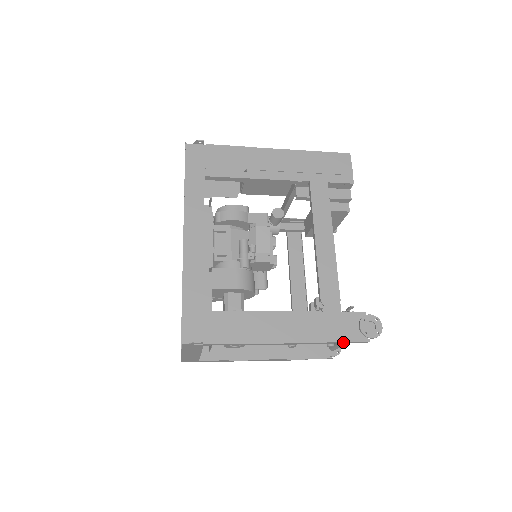
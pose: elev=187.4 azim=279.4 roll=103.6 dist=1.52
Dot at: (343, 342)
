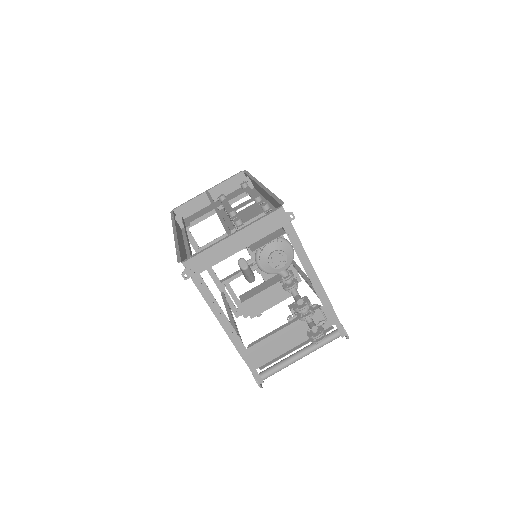
Dot at: (336, 319)
